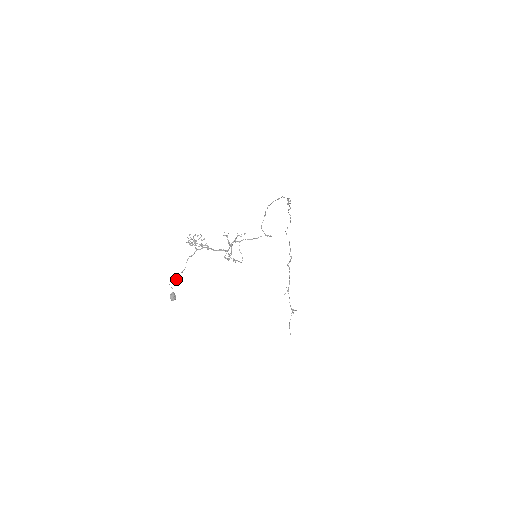
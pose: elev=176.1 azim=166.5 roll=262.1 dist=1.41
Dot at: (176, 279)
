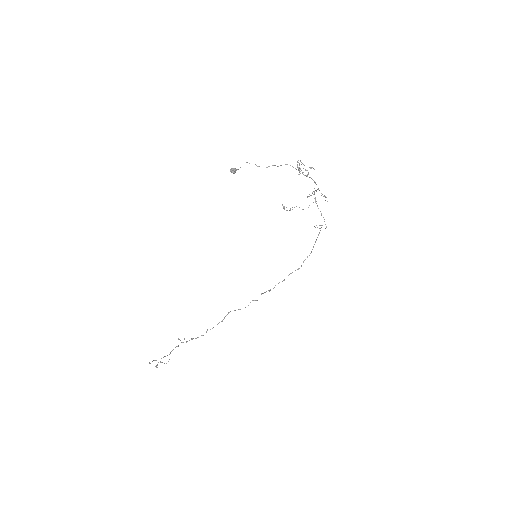
Dot at: occluded
